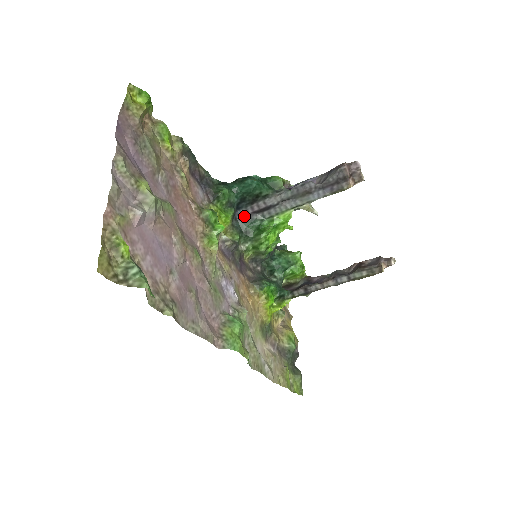
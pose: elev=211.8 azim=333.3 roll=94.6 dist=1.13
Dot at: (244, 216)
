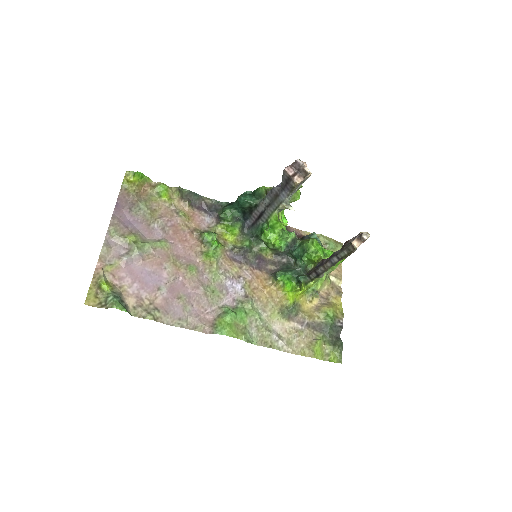
Dot at: (252, 224)
